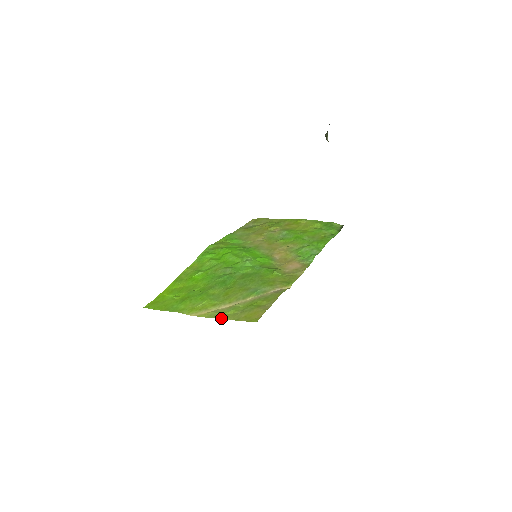
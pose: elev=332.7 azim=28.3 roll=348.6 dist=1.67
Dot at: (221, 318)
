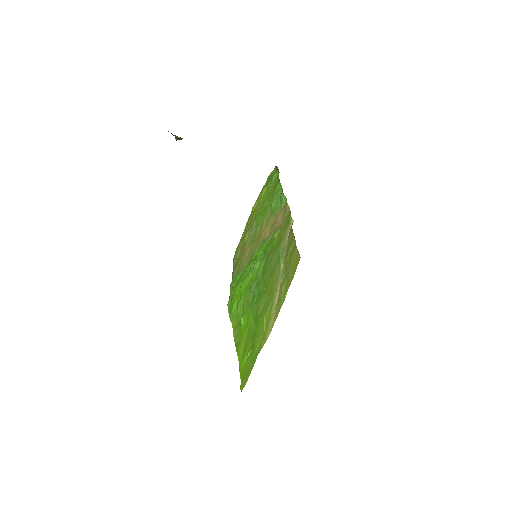
Dot at: (283, 302)
